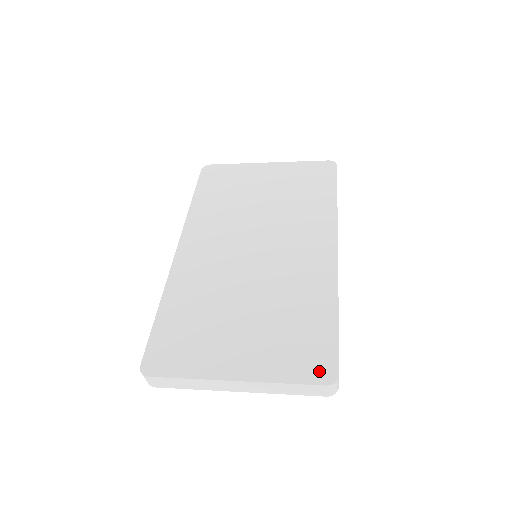
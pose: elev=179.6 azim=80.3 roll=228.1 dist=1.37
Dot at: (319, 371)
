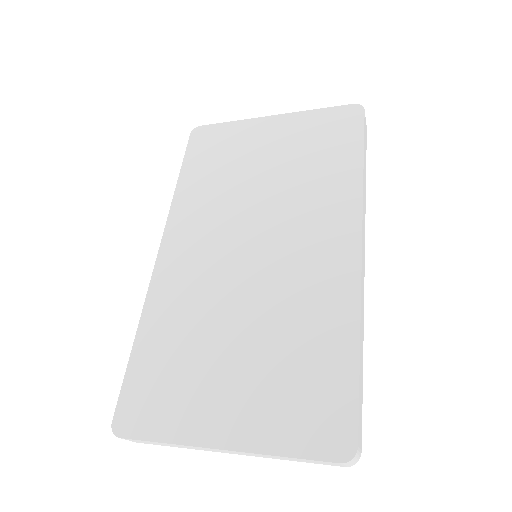
Dot at: (330, 440)
